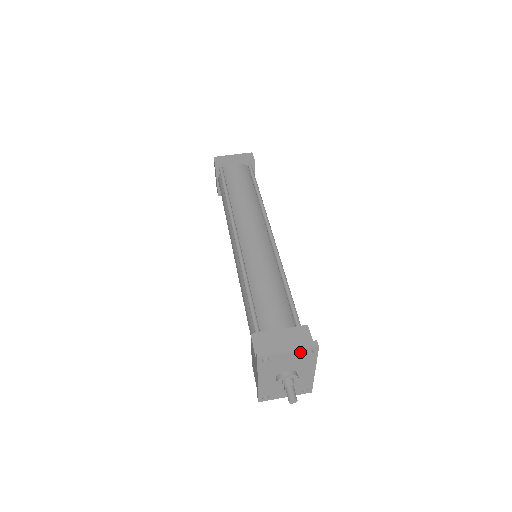
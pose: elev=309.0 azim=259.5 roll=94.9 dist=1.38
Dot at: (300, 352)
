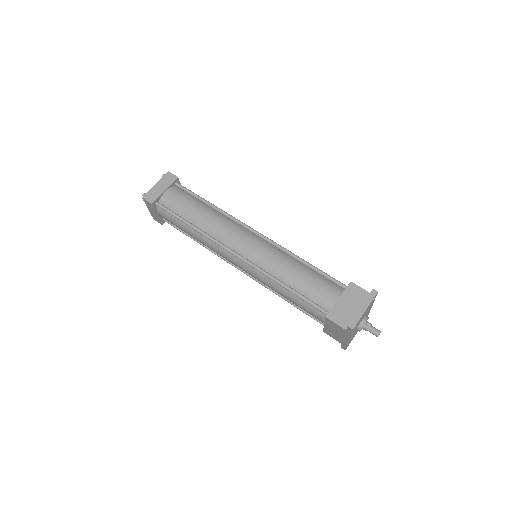
Dot at: (370, 304)
